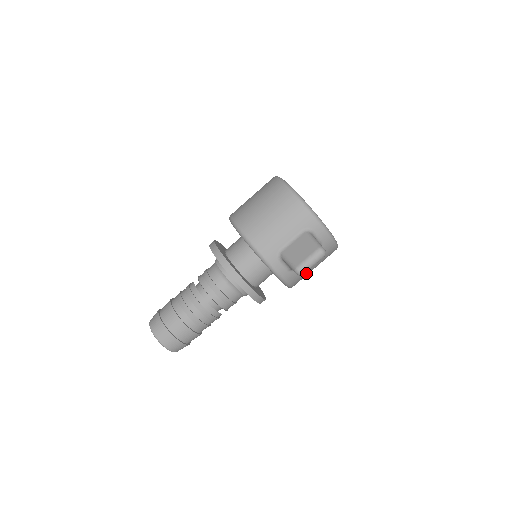
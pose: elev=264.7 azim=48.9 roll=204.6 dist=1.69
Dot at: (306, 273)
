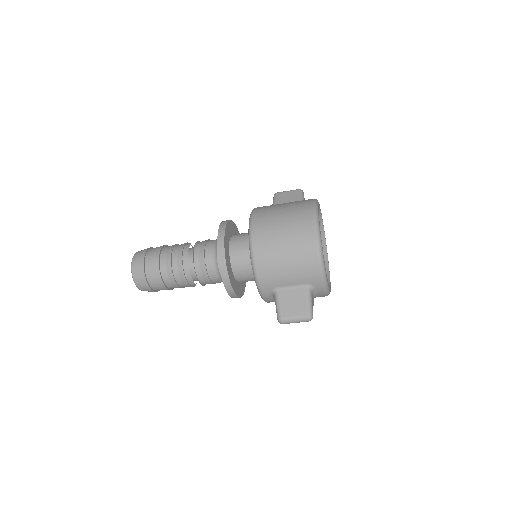
Dot at: occluded
